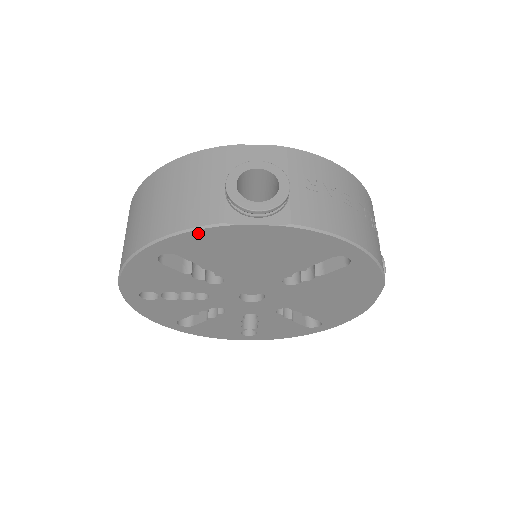
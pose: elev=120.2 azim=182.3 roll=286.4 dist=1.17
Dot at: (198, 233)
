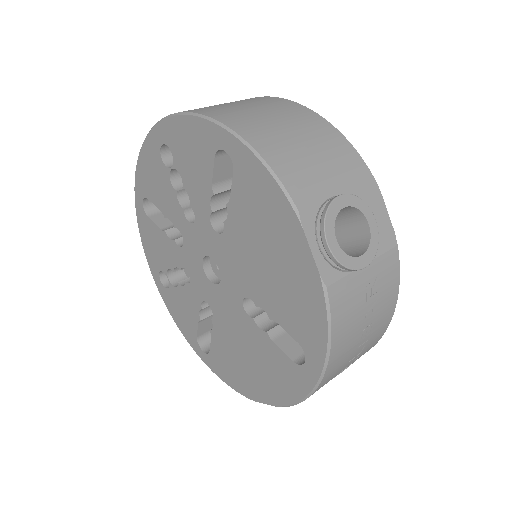
Dot at: (273, 185)
